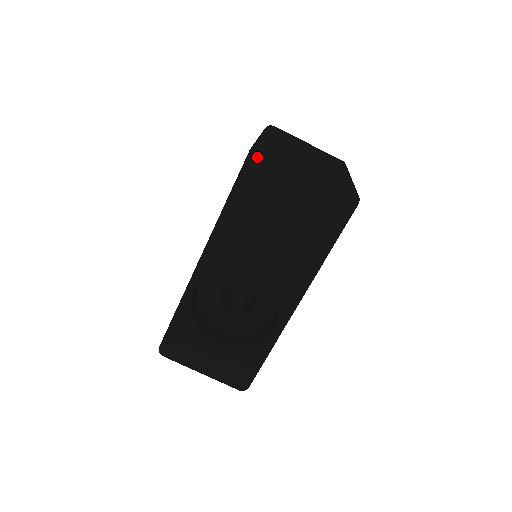
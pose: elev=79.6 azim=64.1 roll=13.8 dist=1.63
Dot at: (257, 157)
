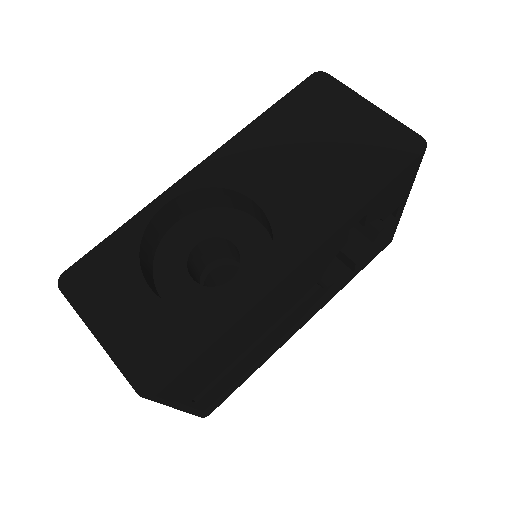
Dot at: (317, 81)
